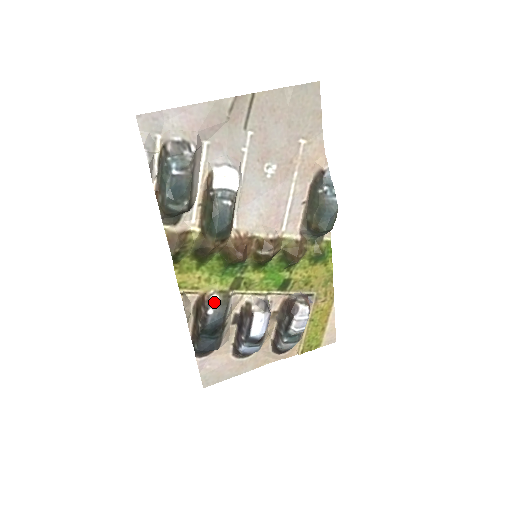
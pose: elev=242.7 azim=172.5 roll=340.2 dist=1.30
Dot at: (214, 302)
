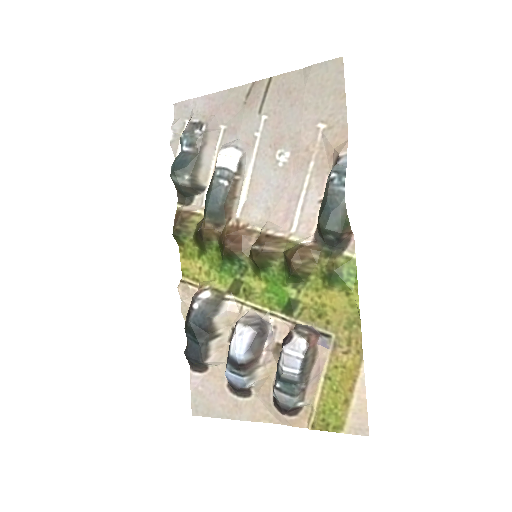
Dot at: (204, 297)
